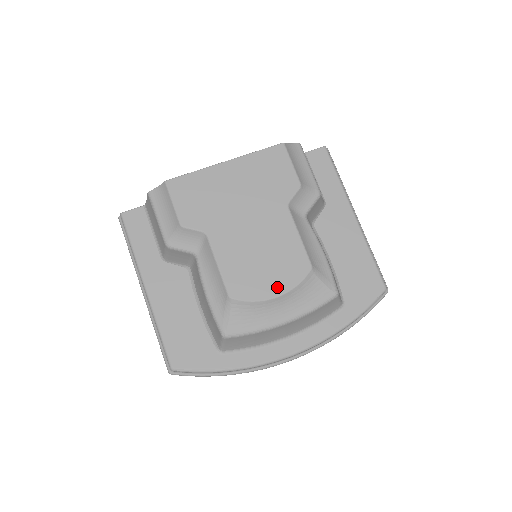
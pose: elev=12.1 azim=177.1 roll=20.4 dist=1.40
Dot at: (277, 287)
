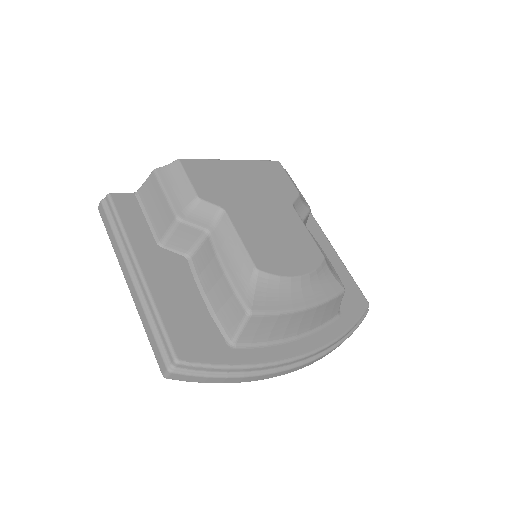
Dot at: (299, 267)
